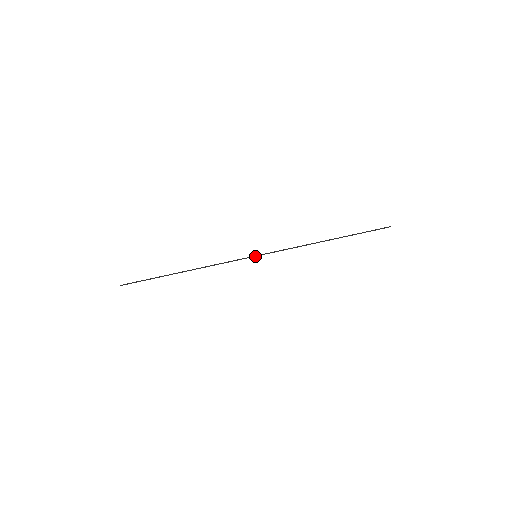
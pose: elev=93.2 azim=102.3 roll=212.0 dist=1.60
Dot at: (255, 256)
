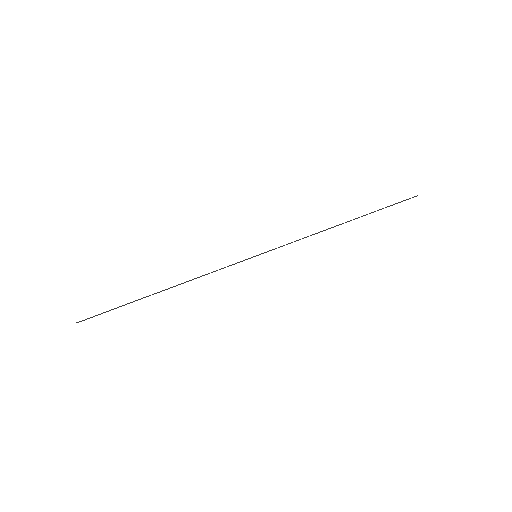
Dot at: (255, 256)
